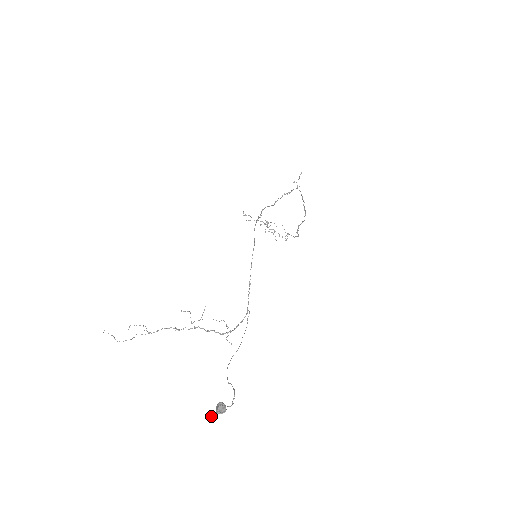
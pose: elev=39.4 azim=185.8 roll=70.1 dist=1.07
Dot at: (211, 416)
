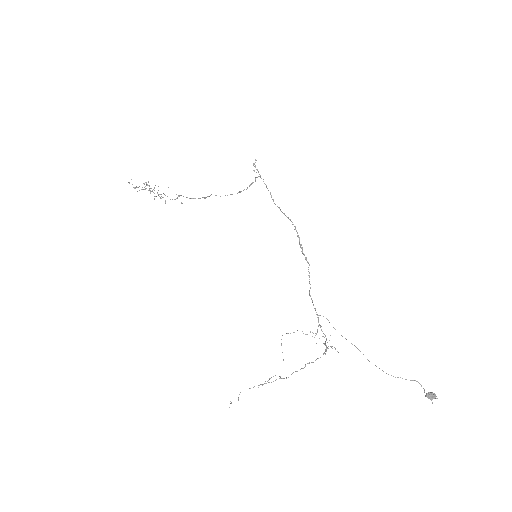
Dot at: occluded
